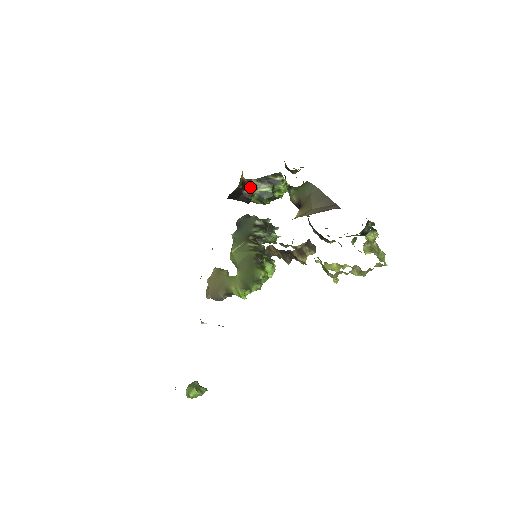
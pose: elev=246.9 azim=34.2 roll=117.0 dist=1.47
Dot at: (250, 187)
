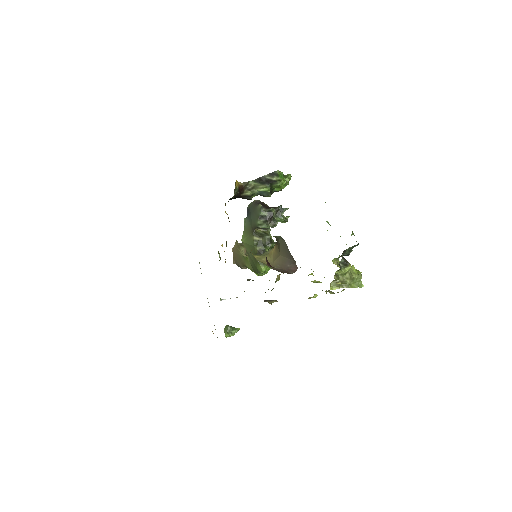
Dot at: (248, 189)
